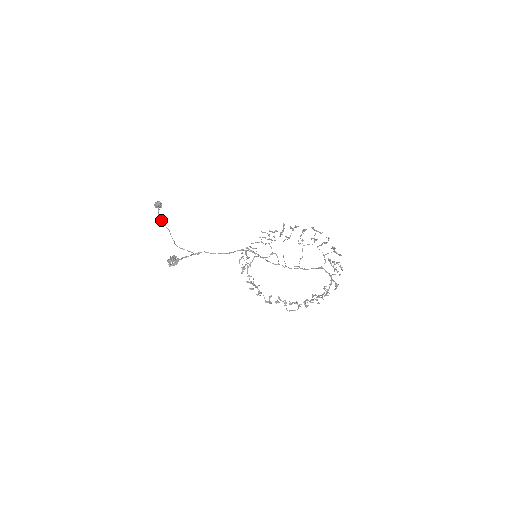
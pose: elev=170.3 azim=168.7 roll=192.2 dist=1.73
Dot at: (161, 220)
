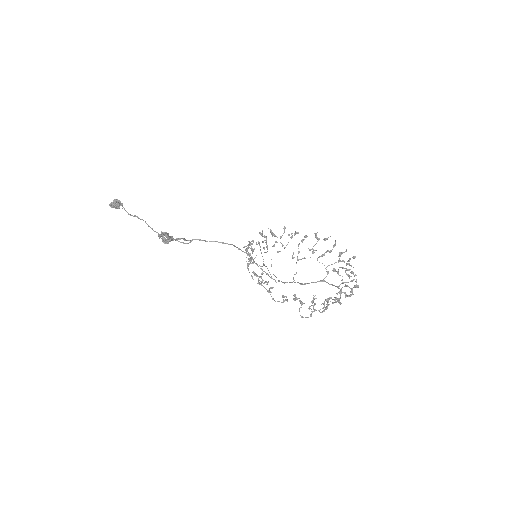
Dot at: (127, 212)
